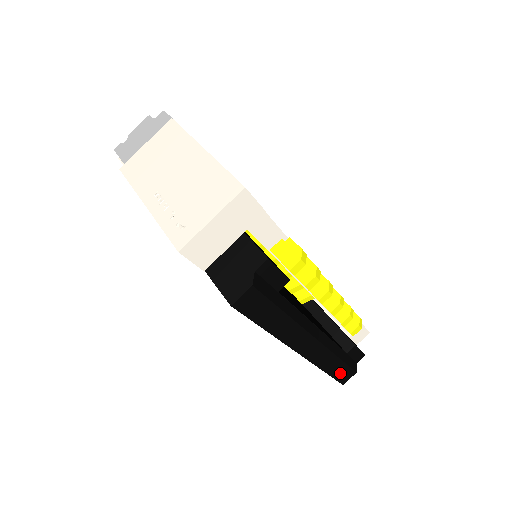
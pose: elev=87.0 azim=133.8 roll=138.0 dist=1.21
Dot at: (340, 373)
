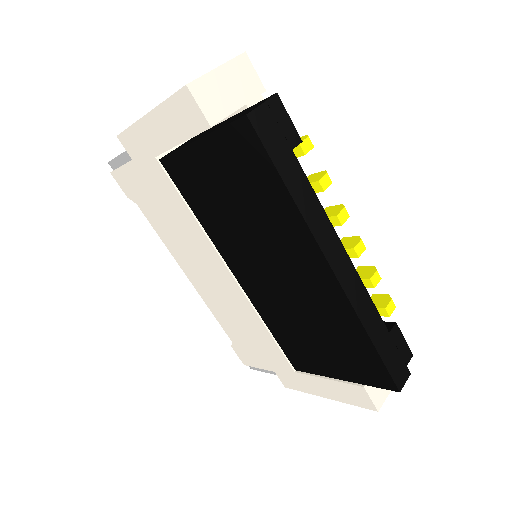
Dot at: (390, 358)
